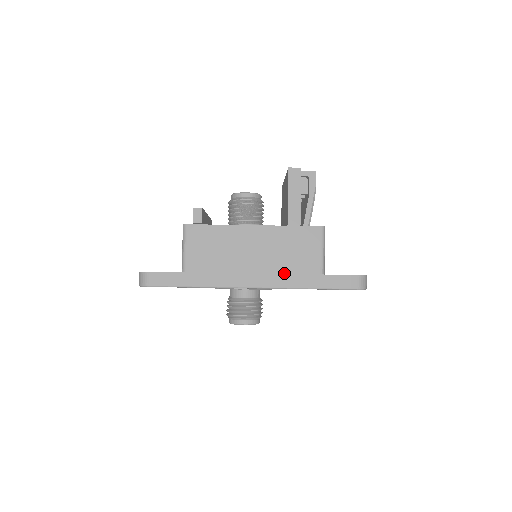
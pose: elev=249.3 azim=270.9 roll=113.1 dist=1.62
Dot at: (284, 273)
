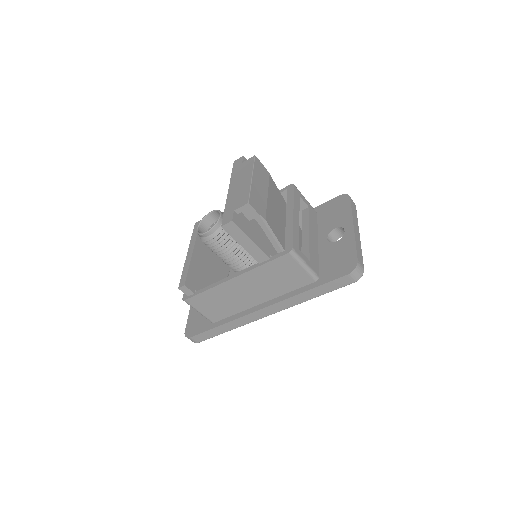
Dot at: (284, 294)
